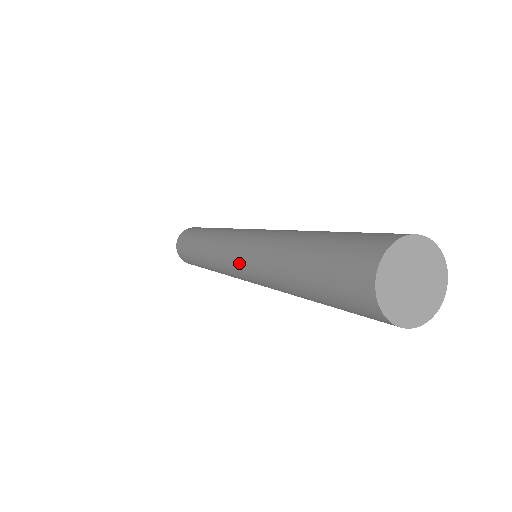
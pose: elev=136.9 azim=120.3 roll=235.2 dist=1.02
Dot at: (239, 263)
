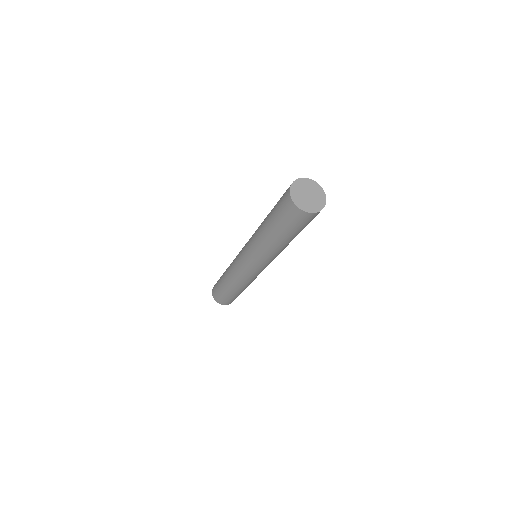
Dot at: (249, 260)
